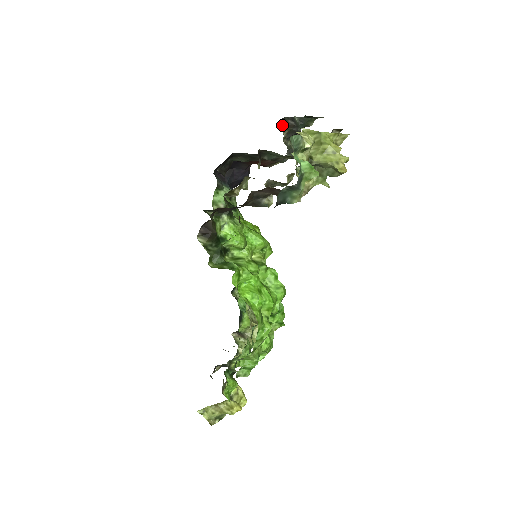
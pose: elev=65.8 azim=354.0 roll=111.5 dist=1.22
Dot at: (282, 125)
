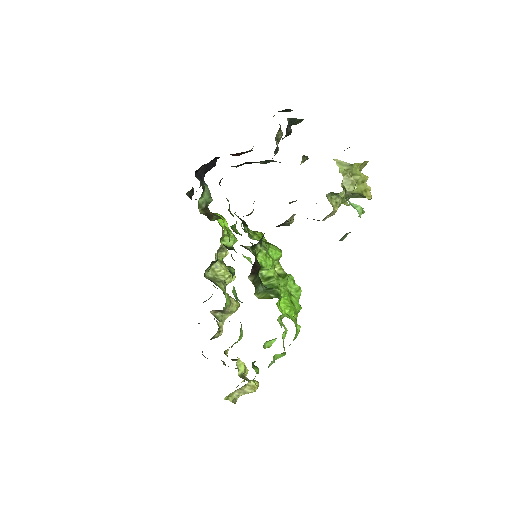
Dot at: occluded
